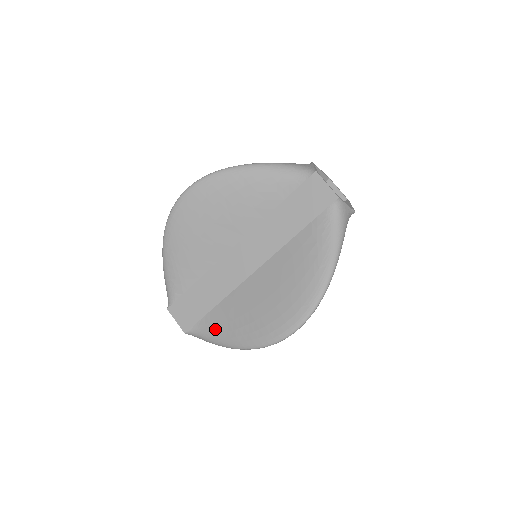
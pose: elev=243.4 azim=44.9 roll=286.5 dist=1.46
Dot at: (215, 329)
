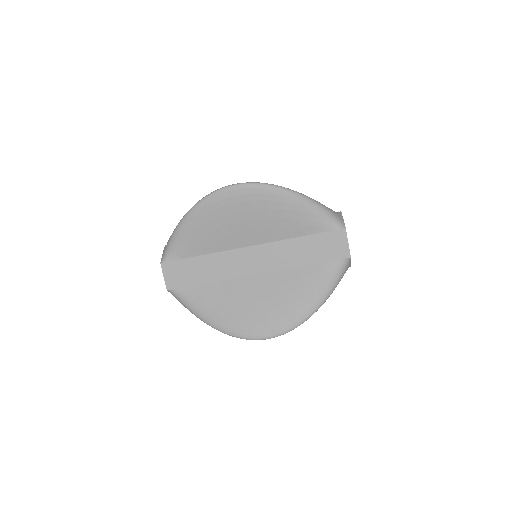
Dot at: (198, 302)
